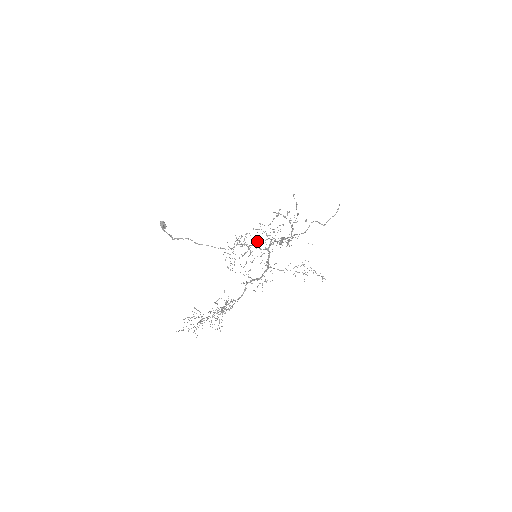
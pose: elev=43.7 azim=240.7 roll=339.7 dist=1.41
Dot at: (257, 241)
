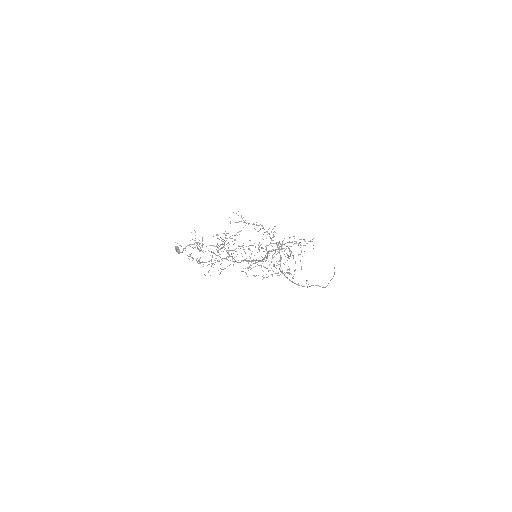
Dot at: (253, 223)
